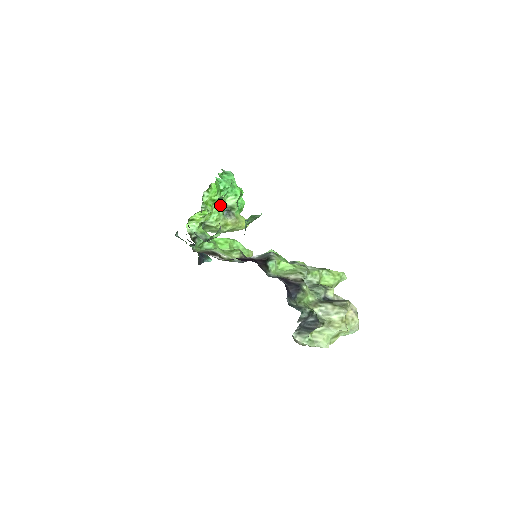
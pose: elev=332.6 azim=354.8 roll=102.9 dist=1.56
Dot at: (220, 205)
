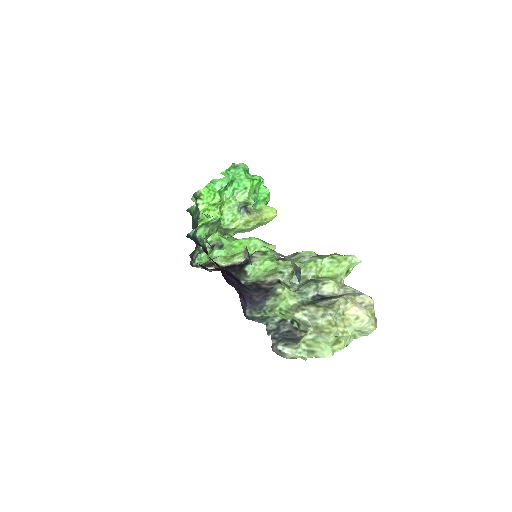
Dot at: (231, 205)
